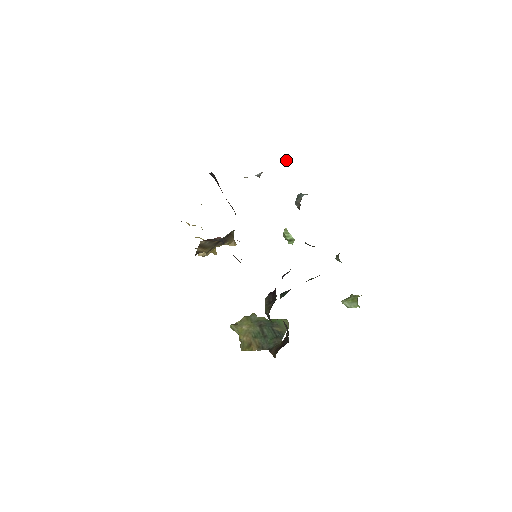
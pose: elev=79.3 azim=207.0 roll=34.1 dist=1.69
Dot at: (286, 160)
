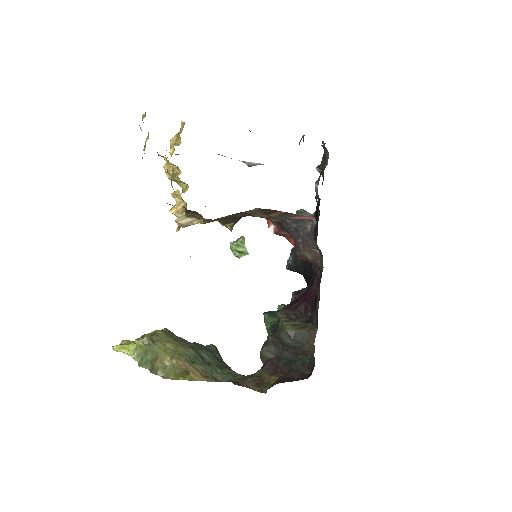
Dot at: (321, 170)
